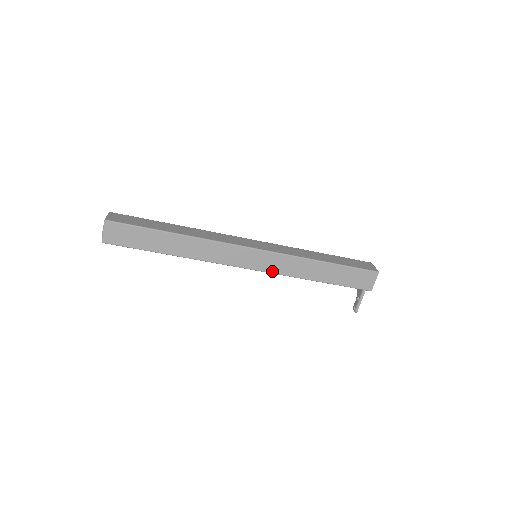
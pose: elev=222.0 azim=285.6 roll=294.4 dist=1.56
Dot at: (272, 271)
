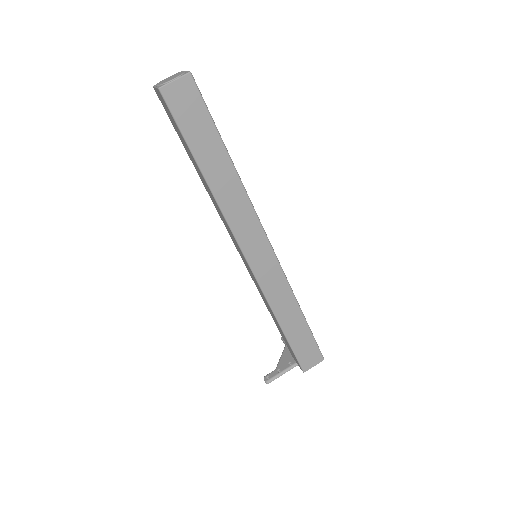
Dot at: (262, 283)
